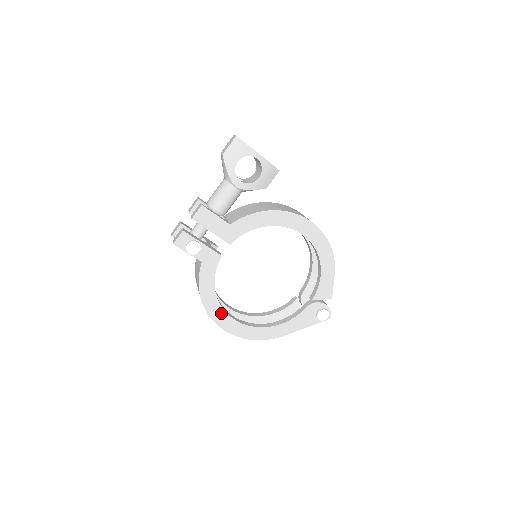
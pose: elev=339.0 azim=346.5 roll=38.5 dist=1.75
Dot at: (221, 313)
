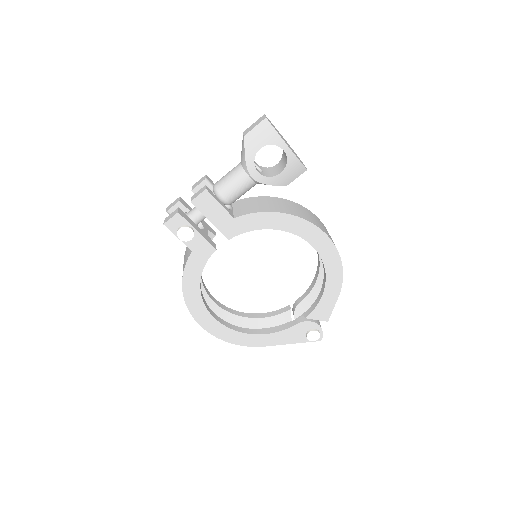
Dot at: (201, 308)
